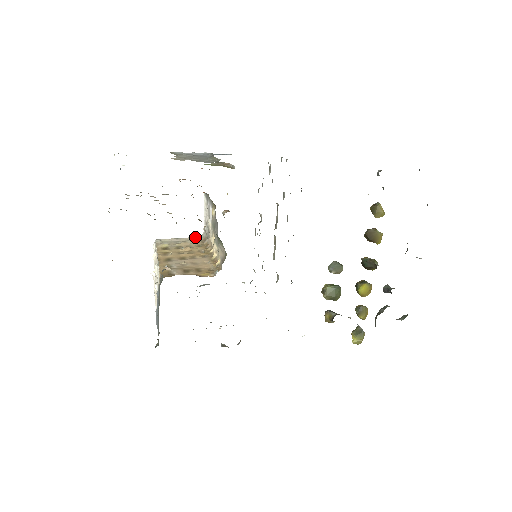
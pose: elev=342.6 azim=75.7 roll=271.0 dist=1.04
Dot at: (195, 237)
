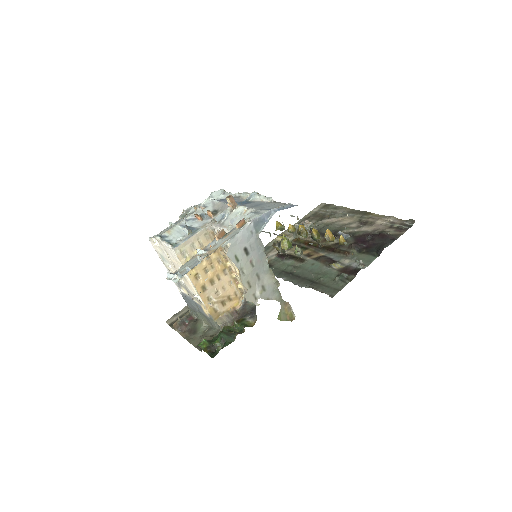
Dot at: (203, 230)
